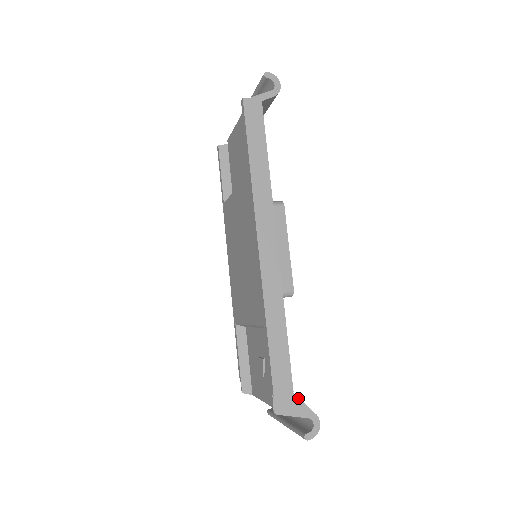
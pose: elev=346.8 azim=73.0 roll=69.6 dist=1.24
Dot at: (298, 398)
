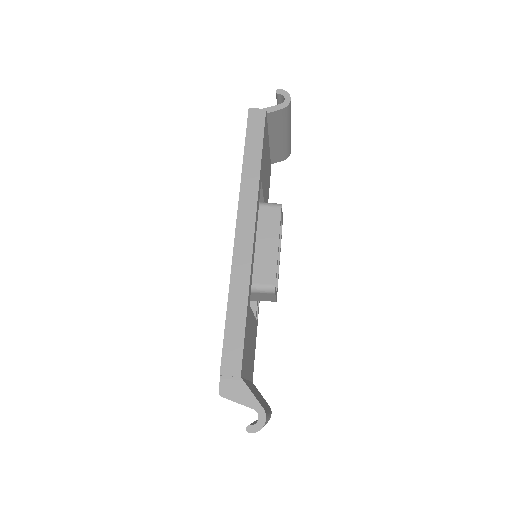
Dot at: (246, 385)
